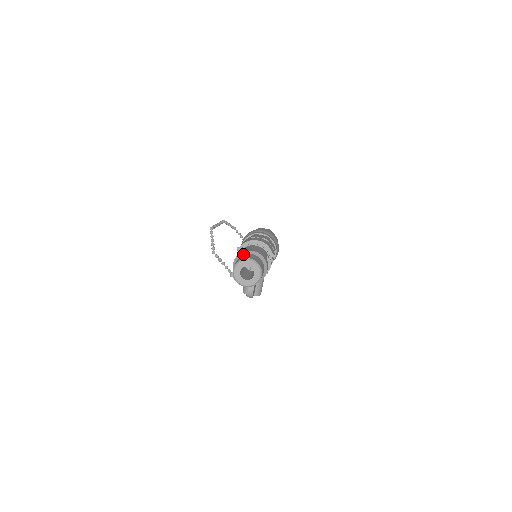
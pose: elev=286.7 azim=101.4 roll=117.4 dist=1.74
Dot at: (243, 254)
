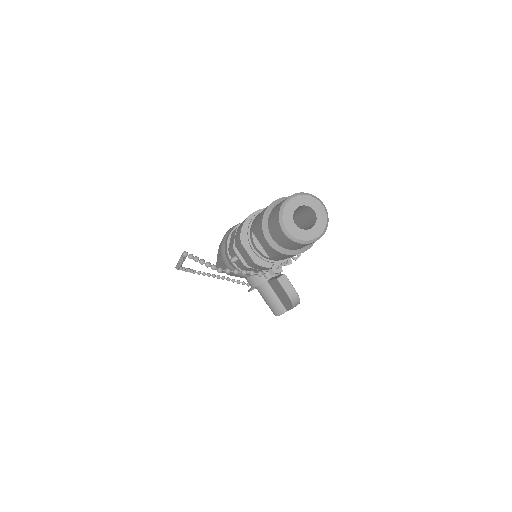
Dot at: (268, 214)
